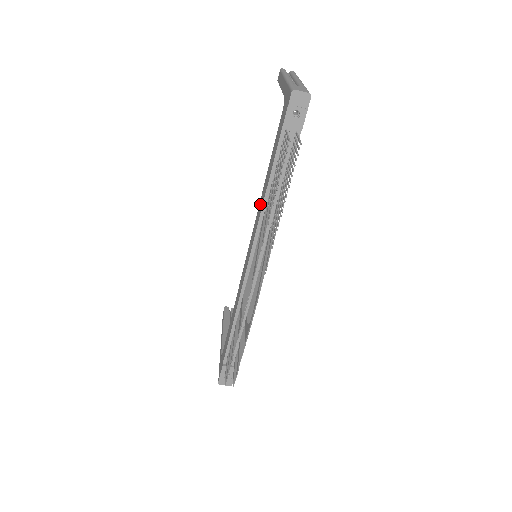
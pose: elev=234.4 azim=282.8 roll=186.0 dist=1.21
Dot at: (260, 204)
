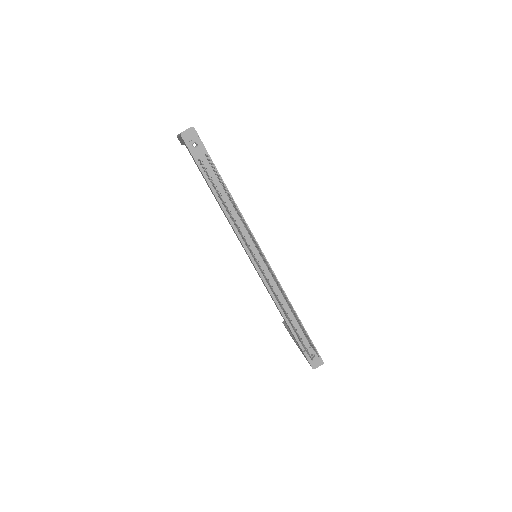
Dot at: occluded
